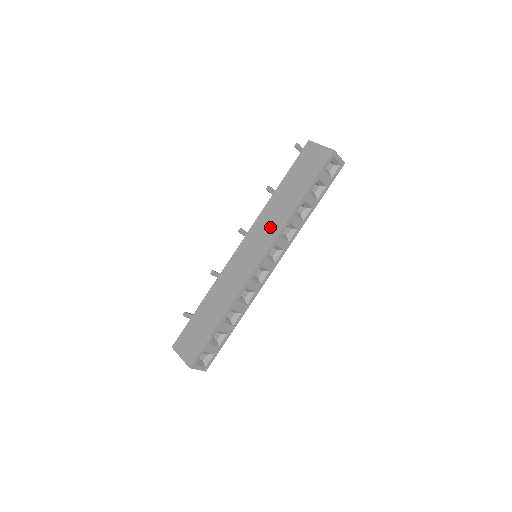
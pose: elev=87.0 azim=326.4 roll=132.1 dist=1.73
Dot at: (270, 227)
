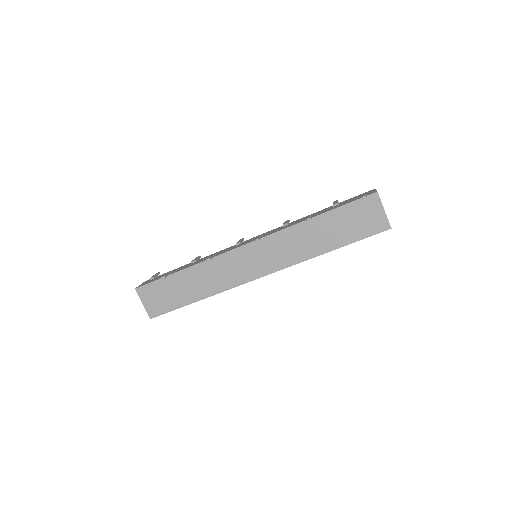
Dot at: (287, 252)
